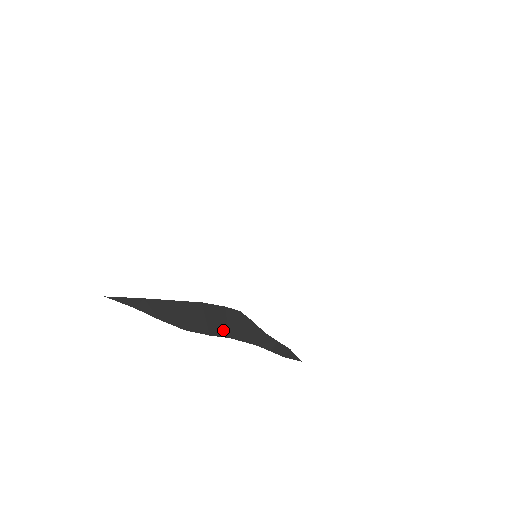
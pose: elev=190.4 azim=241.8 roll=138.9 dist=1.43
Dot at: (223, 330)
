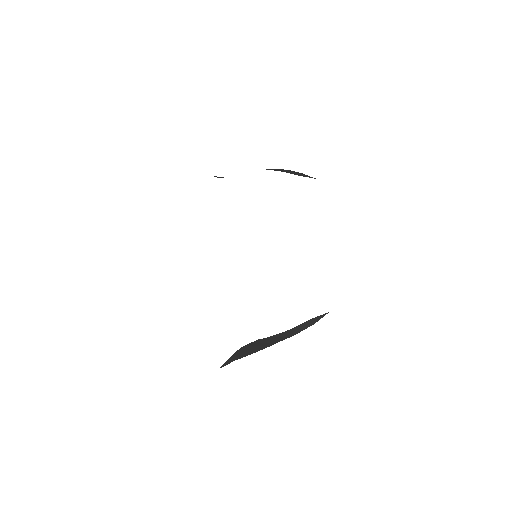
Dot at: (270, 343)
